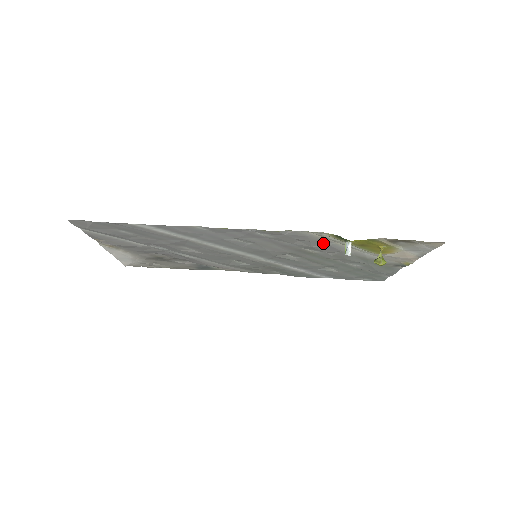
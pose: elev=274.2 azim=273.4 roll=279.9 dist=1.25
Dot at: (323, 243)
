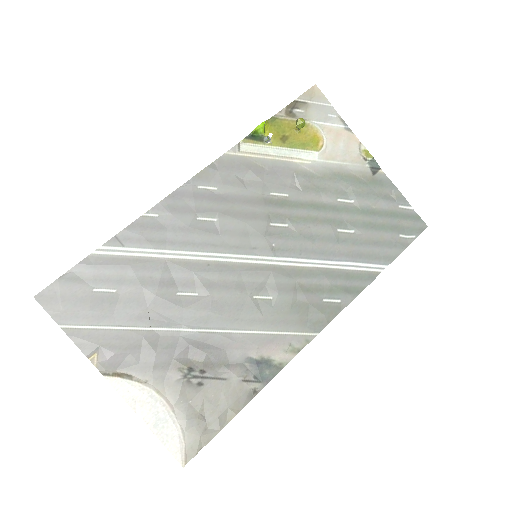
Dot at: (264, 169)
